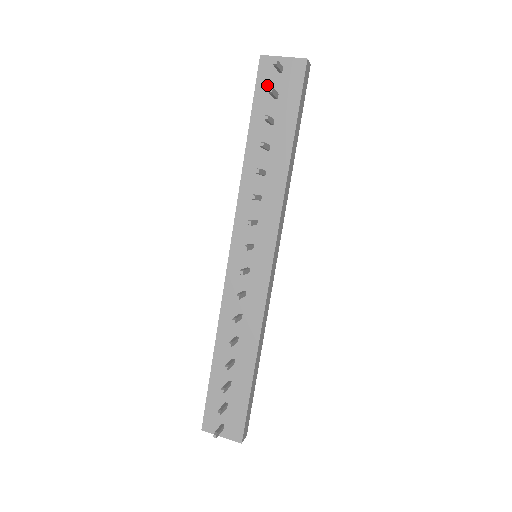
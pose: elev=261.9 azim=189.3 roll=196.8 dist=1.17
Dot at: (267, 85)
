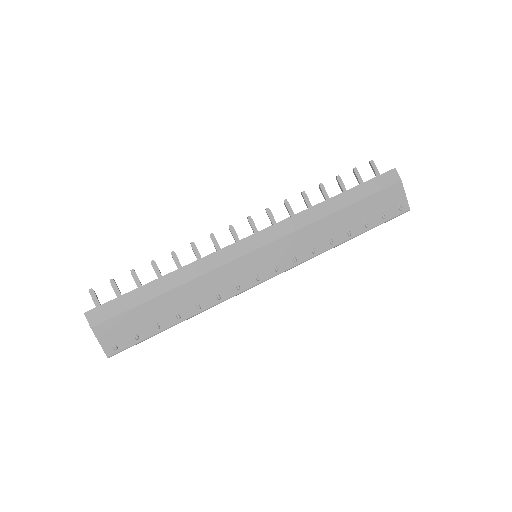
Dot at: occluded
